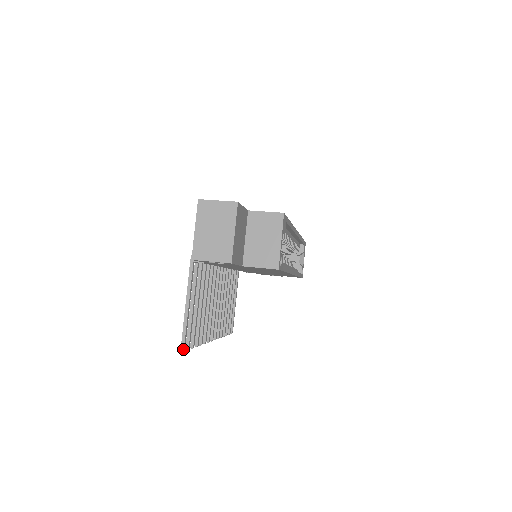
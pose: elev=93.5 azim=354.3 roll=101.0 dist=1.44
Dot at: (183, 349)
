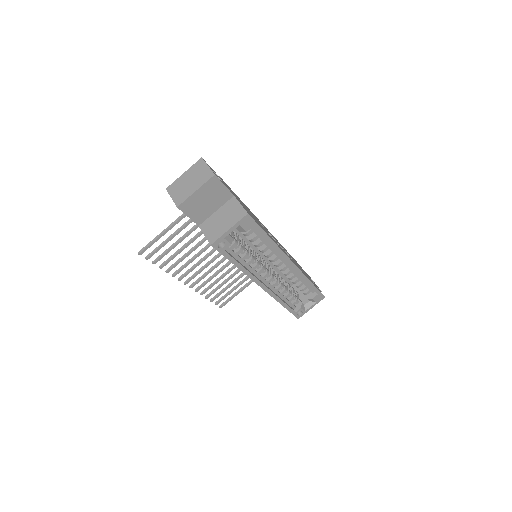
Dot at: (140, 252)
